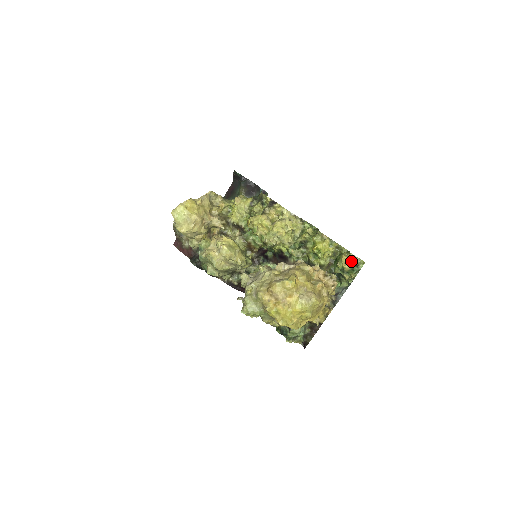
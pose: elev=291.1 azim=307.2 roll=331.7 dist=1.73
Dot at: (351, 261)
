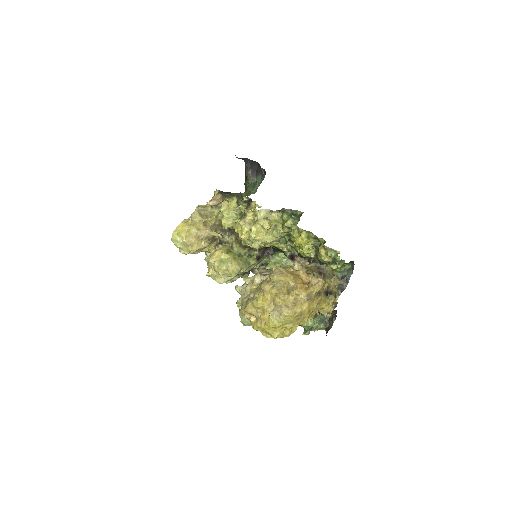
Dot at: (328, 254)
